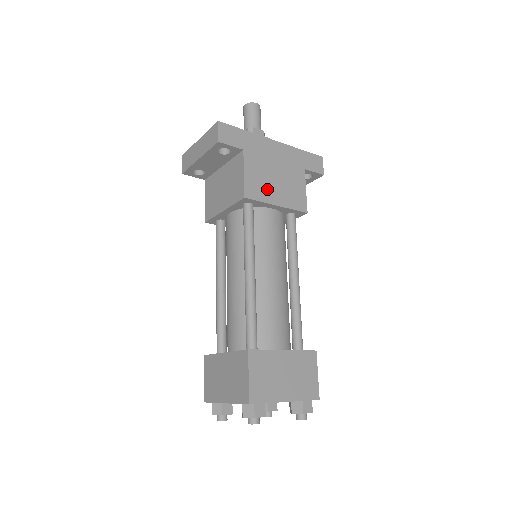
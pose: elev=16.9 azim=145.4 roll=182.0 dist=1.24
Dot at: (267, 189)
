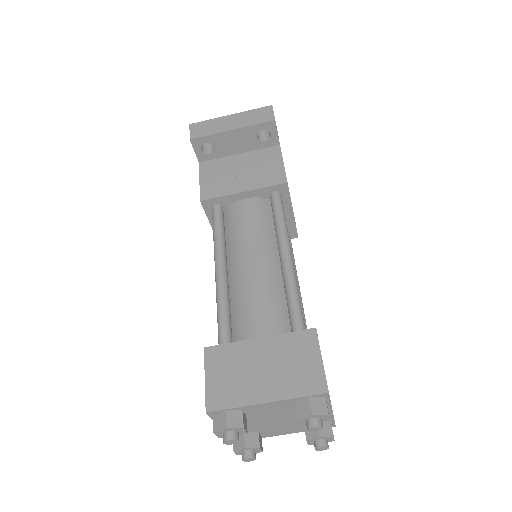
Dot at: occluded
